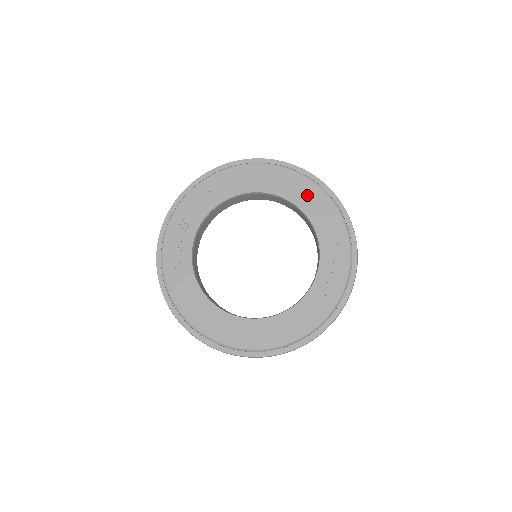
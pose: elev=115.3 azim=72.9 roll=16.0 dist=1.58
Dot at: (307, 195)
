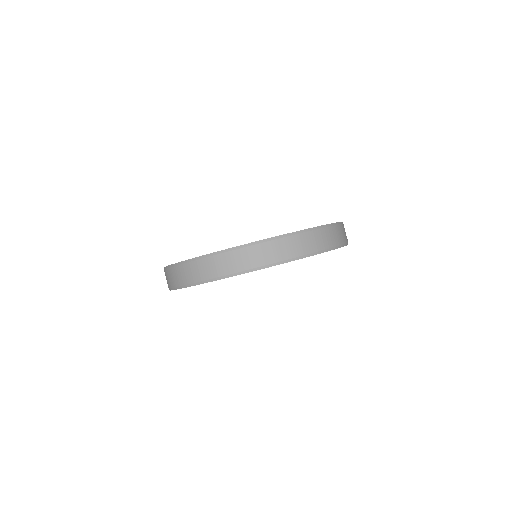
Dot at: occluded
